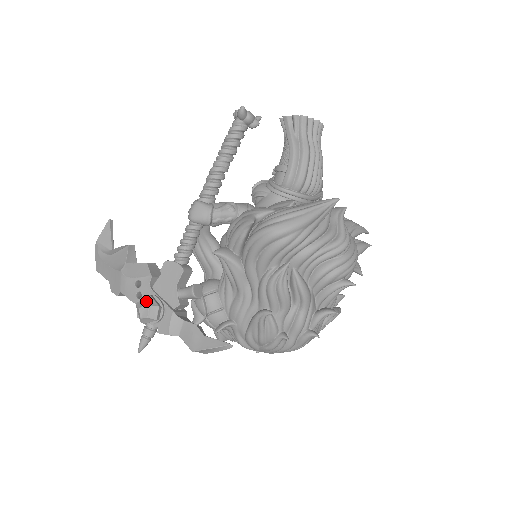
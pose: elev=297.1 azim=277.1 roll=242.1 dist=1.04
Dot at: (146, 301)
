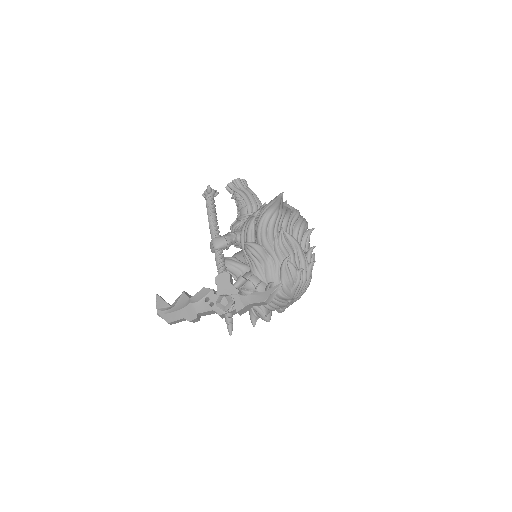
Dot at: (221, 296)
